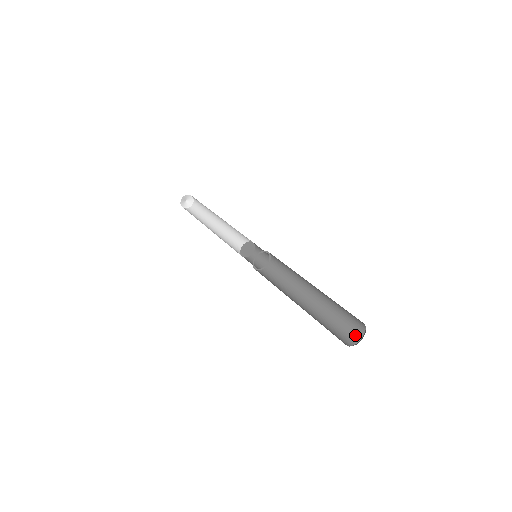
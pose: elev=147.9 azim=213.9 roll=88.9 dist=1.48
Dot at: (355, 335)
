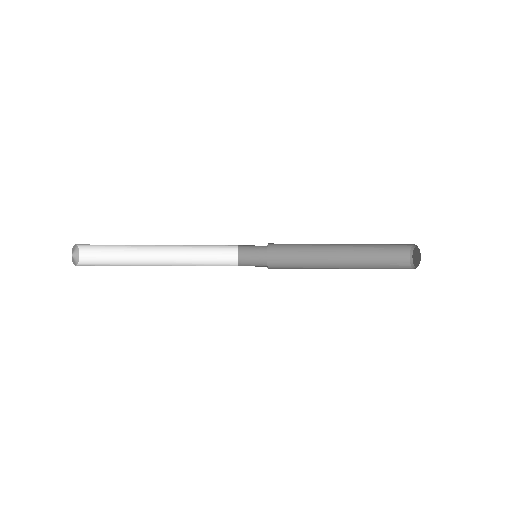
Dot at: (404, 264)
